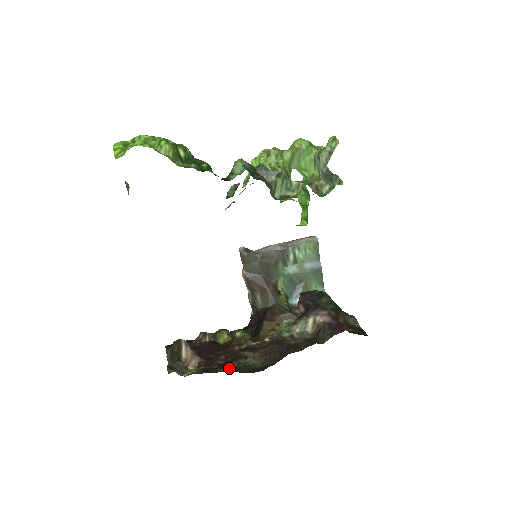
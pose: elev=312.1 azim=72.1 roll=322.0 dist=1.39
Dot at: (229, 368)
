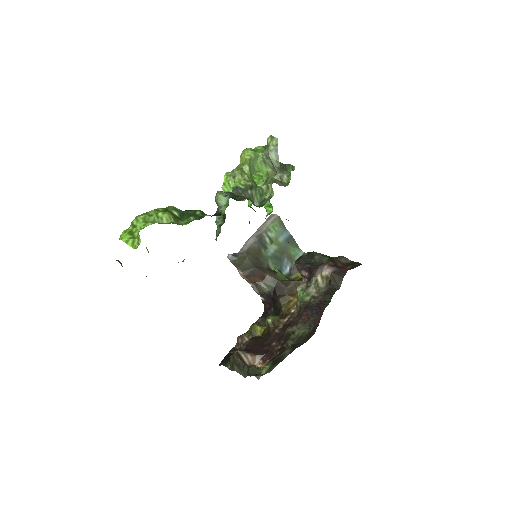
Dot at: (291, 347)
